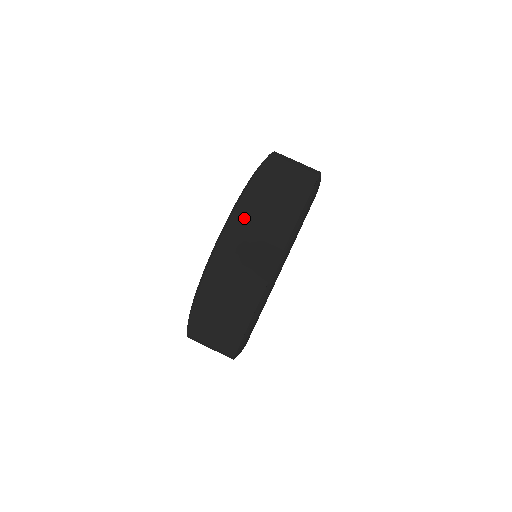
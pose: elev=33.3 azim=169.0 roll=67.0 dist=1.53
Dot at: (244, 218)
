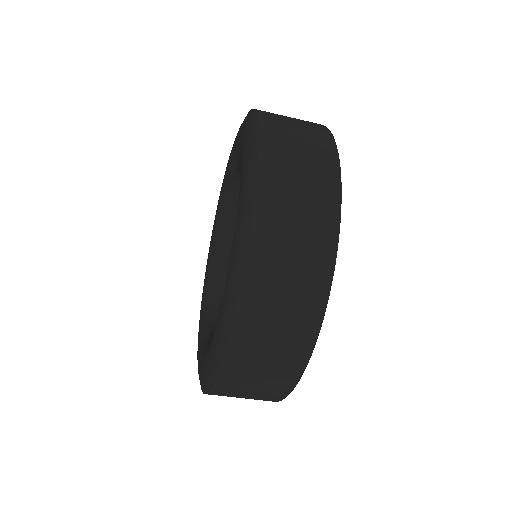
Dot at: (255, 302)
